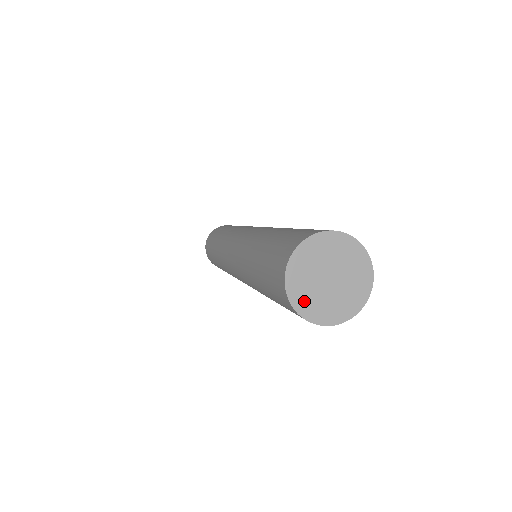
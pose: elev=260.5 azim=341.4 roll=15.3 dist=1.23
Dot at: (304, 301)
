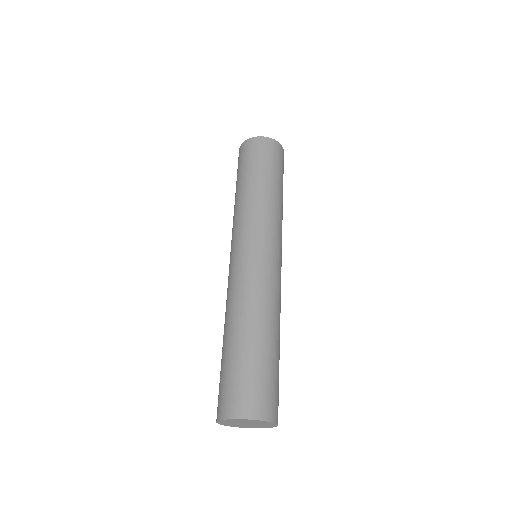
Dot at: (249, 427)
